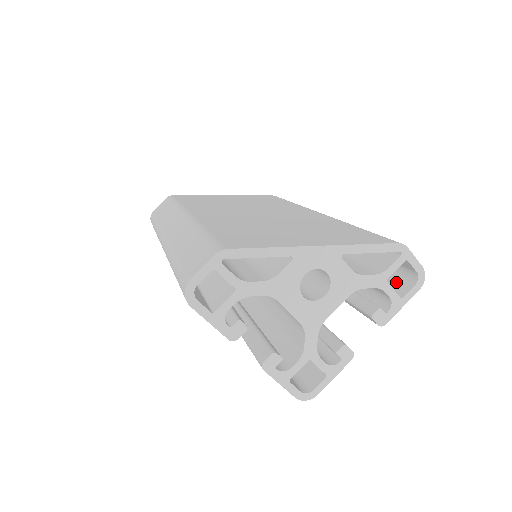
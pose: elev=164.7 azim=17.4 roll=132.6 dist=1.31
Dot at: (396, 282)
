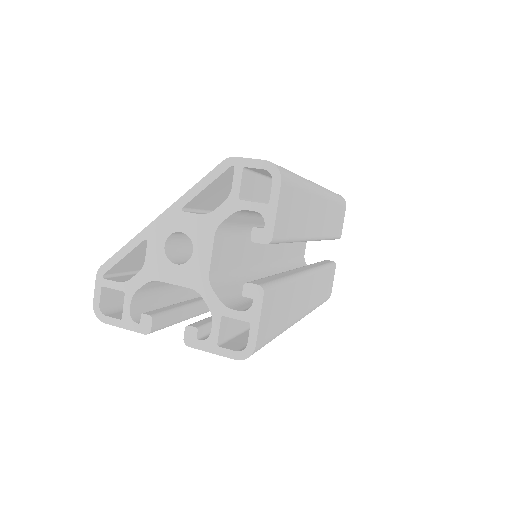
Dot at: occluded
